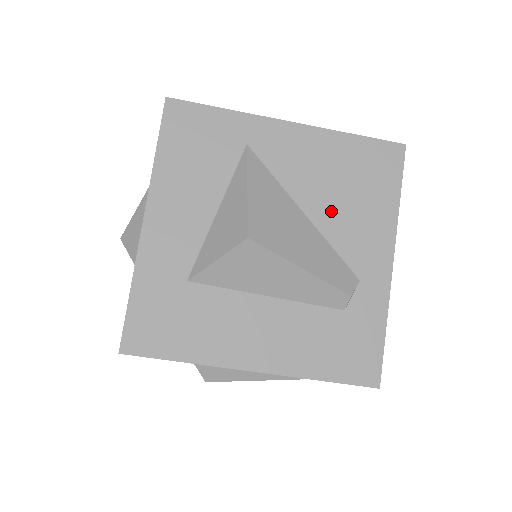
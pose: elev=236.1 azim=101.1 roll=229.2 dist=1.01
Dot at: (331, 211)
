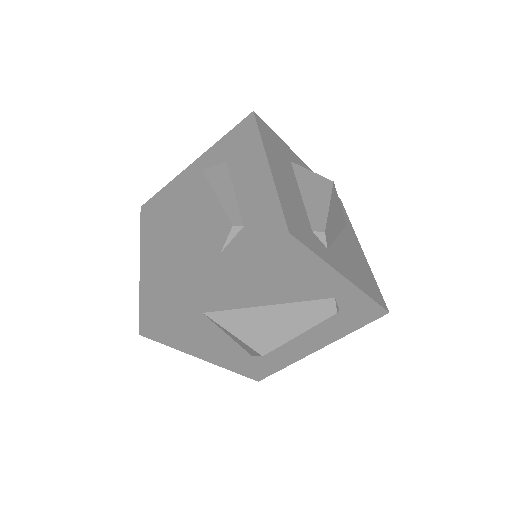
Dot at: (284, 293)
